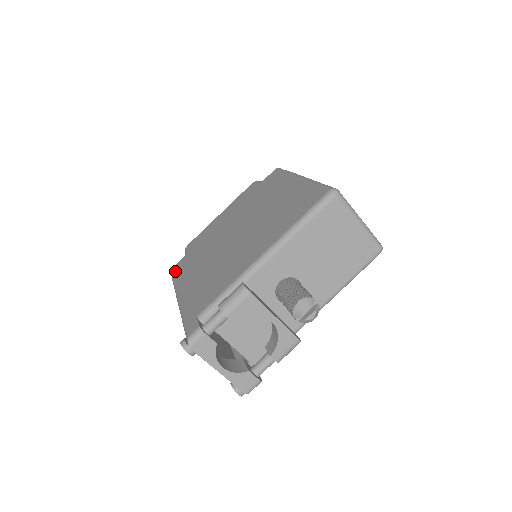
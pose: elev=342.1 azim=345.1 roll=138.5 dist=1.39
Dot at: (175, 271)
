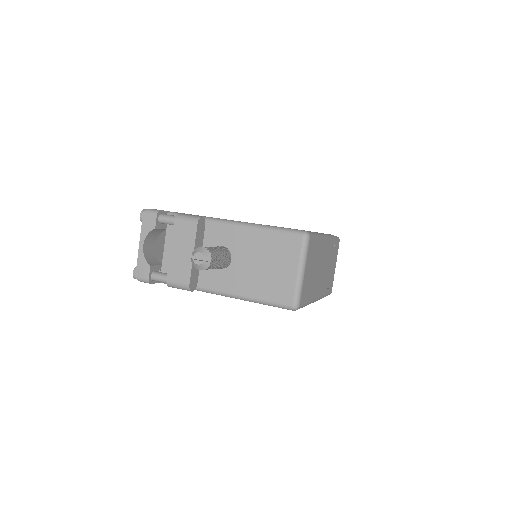
Dot at: occluded
